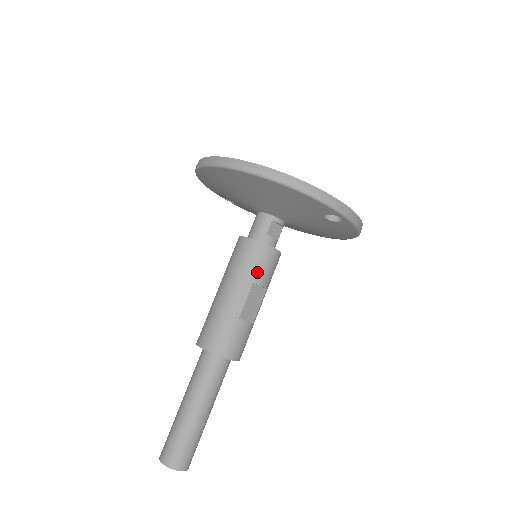
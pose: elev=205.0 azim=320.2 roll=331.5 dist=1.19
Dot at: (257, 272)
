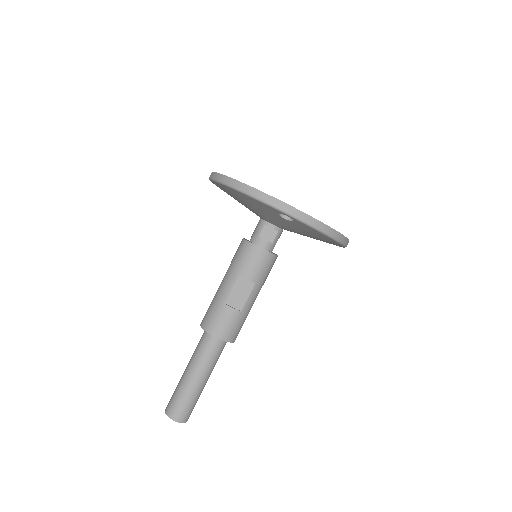
Dot at: (243, 267)
